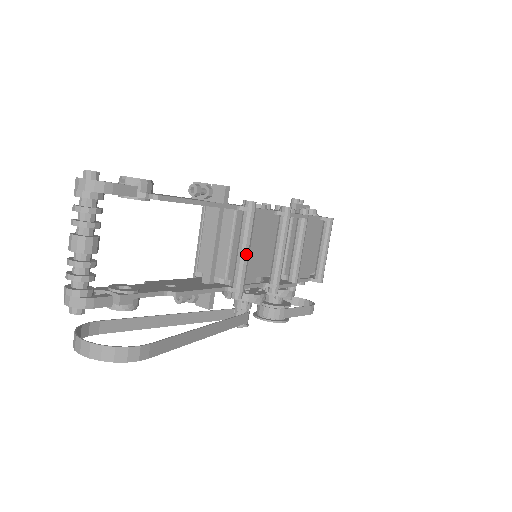
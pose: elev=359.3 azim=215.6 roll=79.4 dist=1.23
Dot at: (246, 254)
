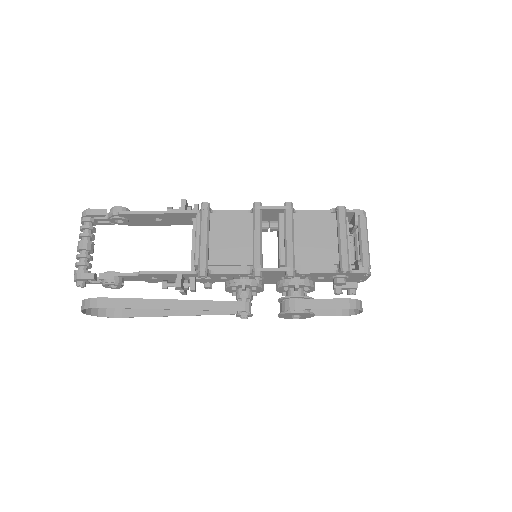
Dot at: (202, 241)
